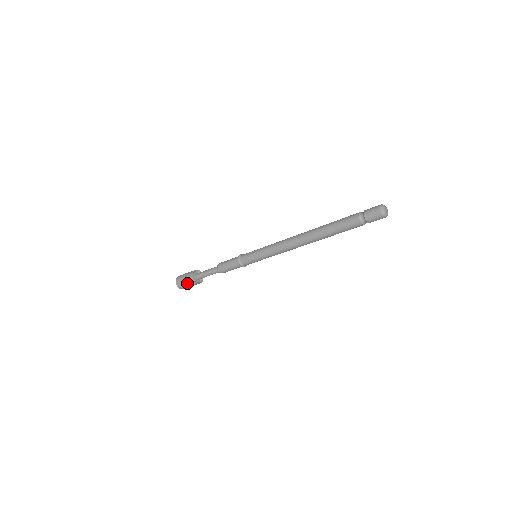
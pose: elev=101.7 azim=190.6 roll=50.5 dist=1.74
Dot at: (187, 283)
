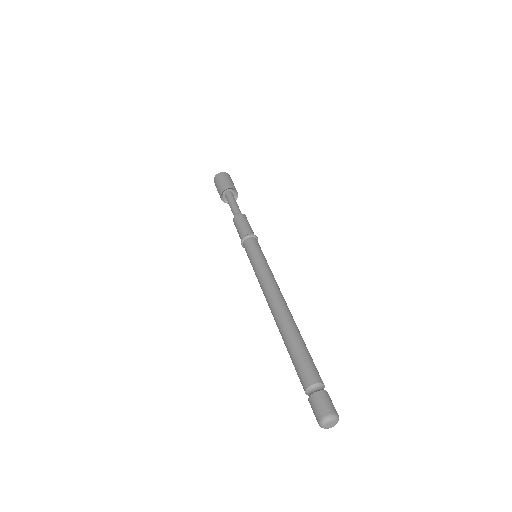
Dot at: occluded
